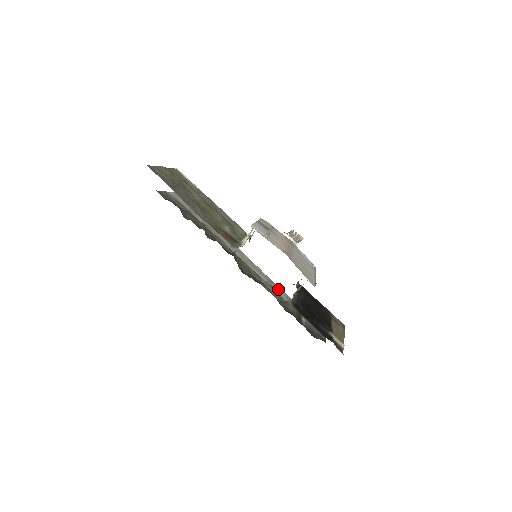
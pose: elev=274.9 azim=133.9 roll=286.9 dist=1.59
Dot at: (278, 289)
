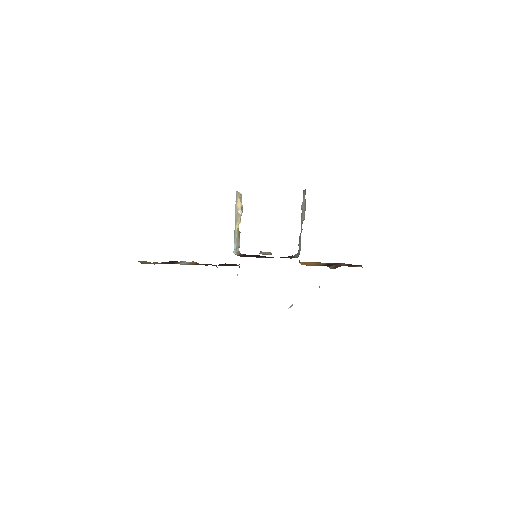
Dot at: occluded
